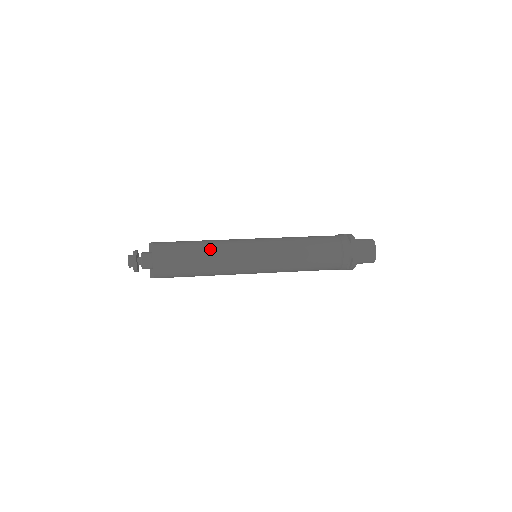
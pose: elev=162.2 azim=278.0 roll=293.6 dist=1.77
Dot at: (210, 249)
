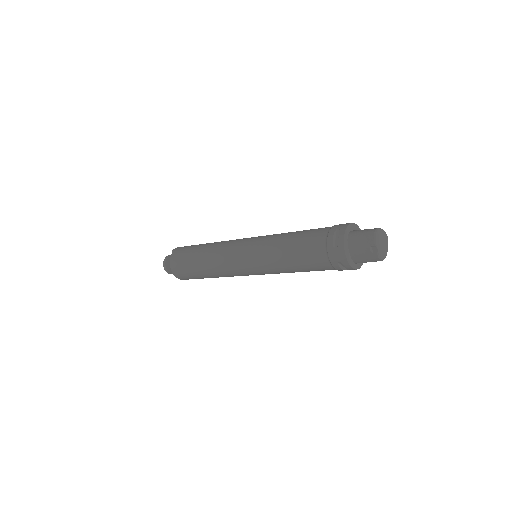
Dot at: (207, 260)
